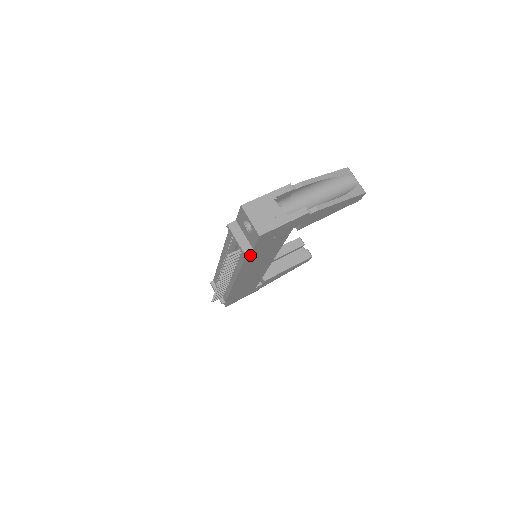
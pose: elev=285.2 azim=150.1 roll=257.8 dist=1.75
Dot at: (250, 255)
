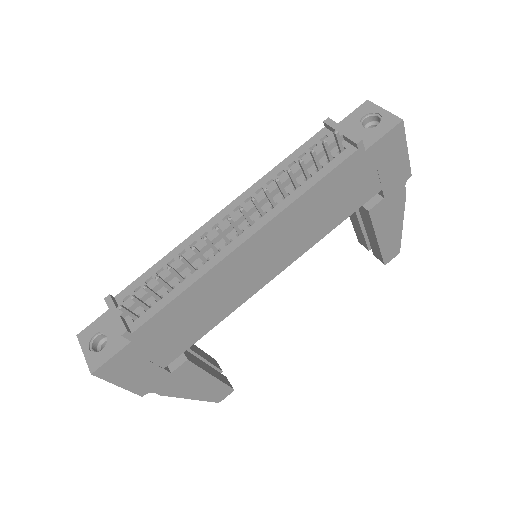
Dot at: (344, 167)
